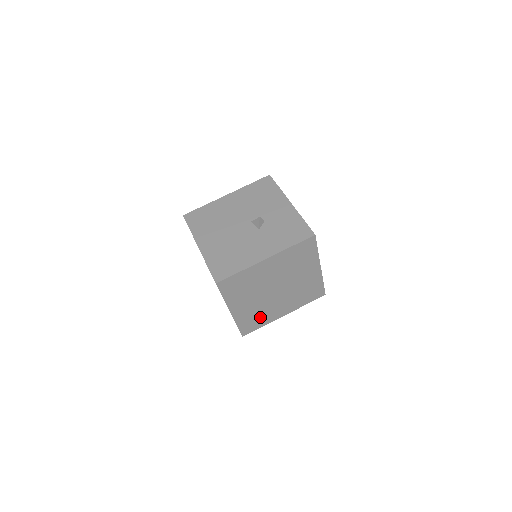
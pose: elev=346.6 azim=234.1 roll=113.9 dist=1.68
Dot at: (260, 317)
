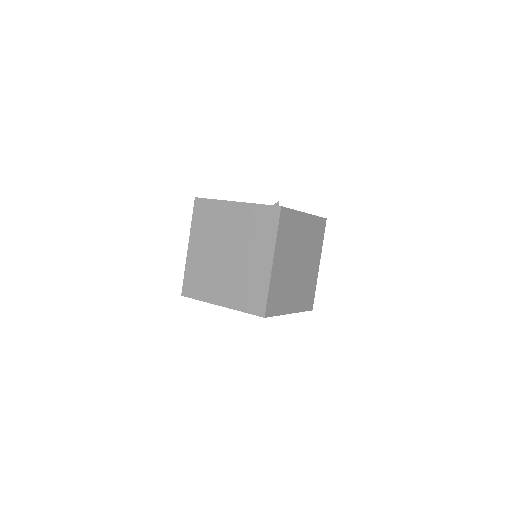
Dot at: (281, 296)
